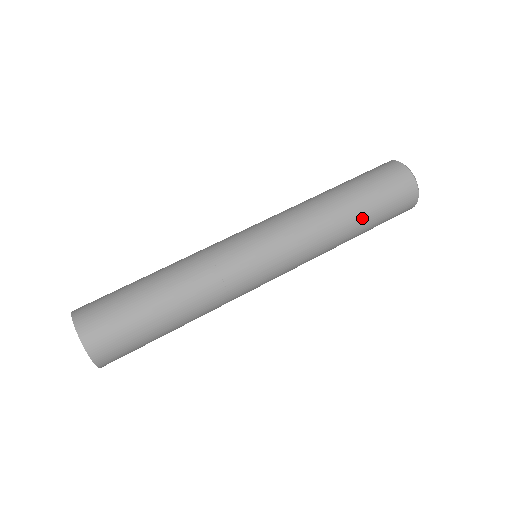
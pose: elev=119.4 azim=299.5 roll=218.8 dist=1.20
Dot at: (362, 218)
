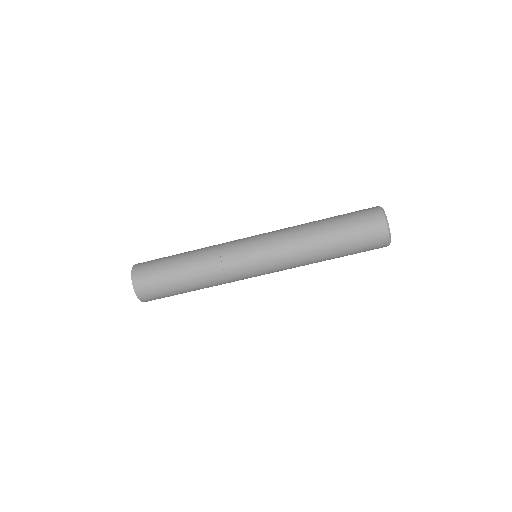
Dot at: (335, 246)
